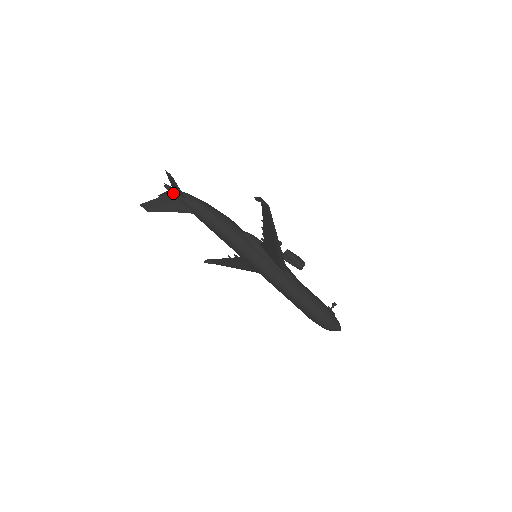
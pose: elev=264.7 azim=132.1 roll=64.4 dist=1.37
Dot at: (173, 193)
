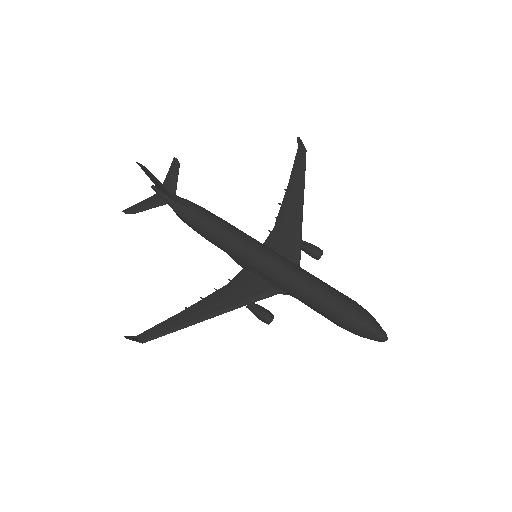
Dot at: occluded
